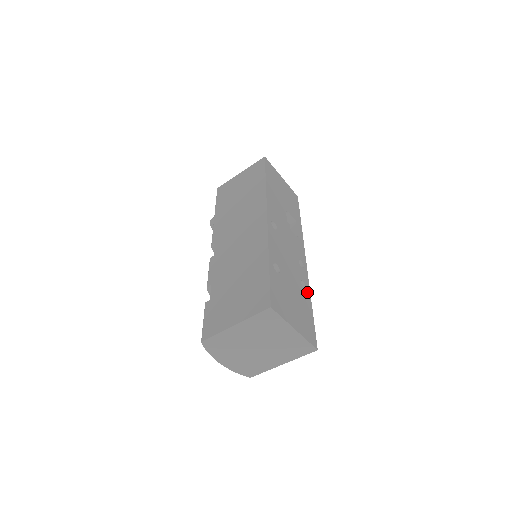
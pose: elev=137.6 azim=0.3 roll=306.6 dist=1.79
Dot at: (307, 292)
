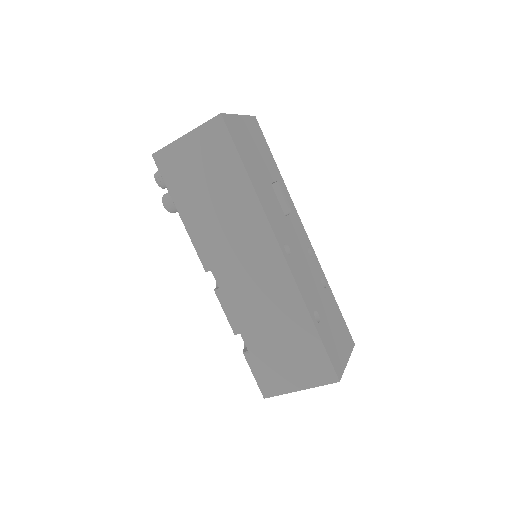
Dot at: (327, 286)
